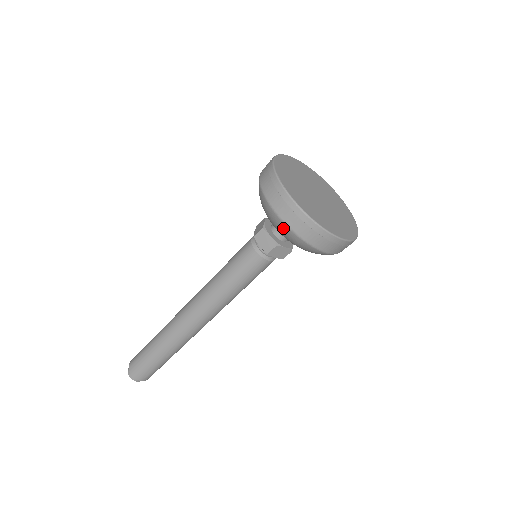
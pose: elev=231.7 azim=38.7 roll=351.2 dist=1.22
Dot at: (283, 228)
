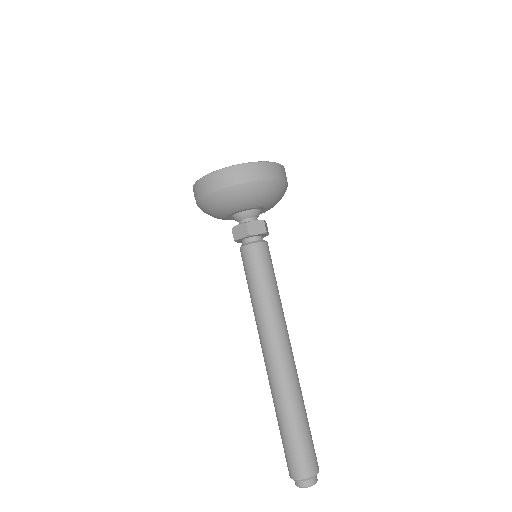
Dot at: (267, 186)
